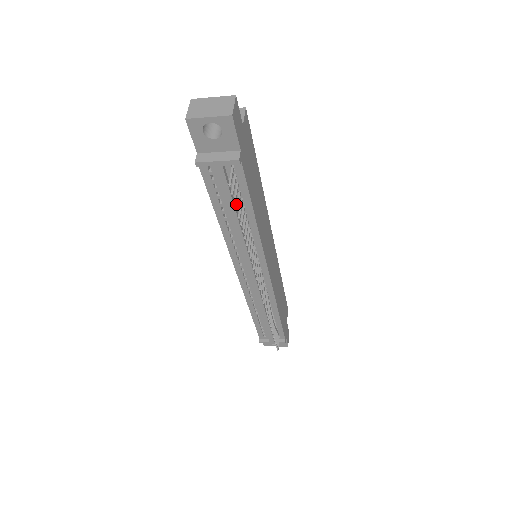
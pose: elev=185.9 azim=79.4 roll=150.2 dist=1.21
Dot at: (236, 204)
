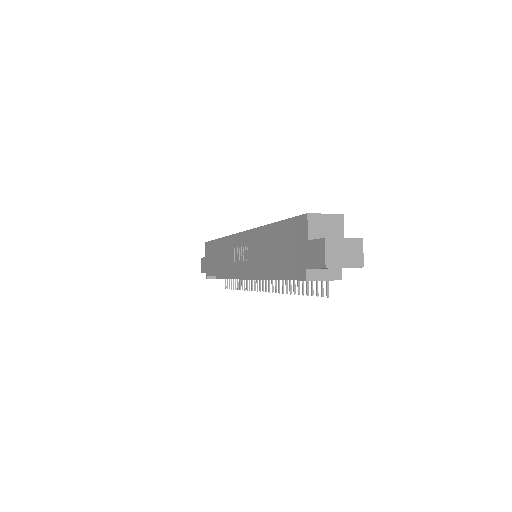
Dot at: occluded
